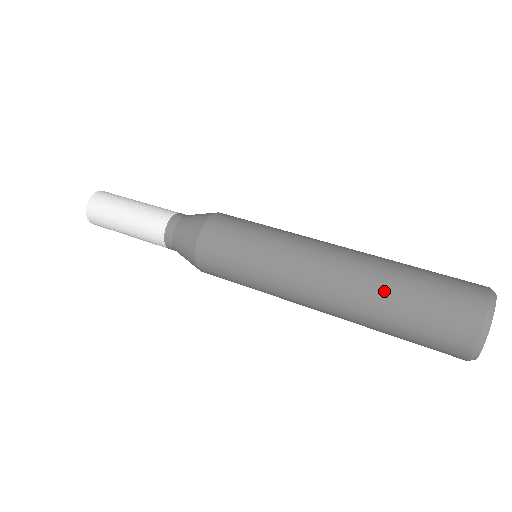
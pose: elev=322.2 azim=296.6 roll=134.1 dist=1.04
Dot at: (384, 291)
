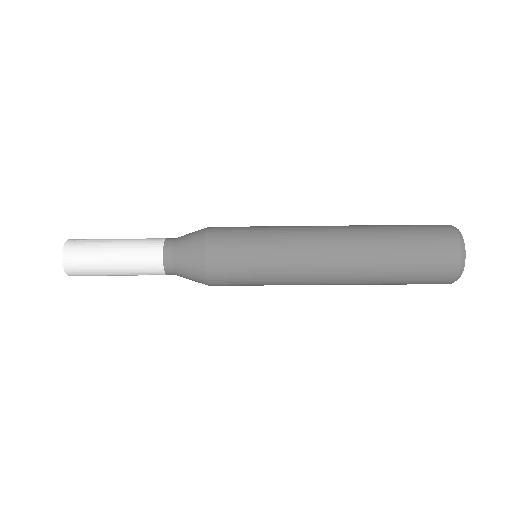
Dot at: (377, 225)
